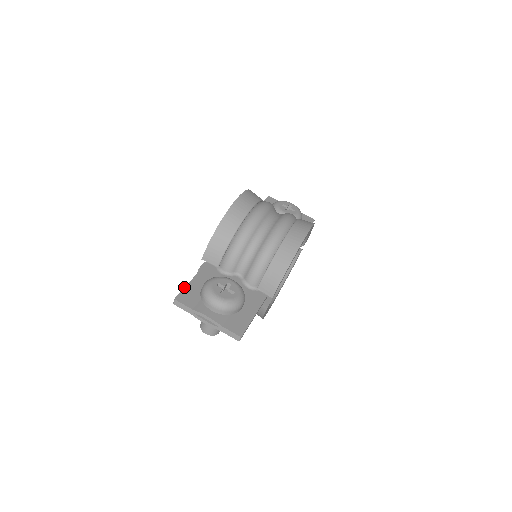
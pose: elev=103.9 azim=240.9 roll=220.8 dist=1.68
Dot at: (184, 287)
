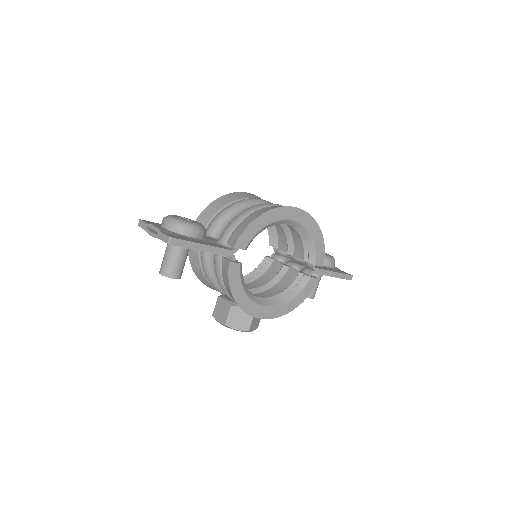
Dot at: (157, 223)
